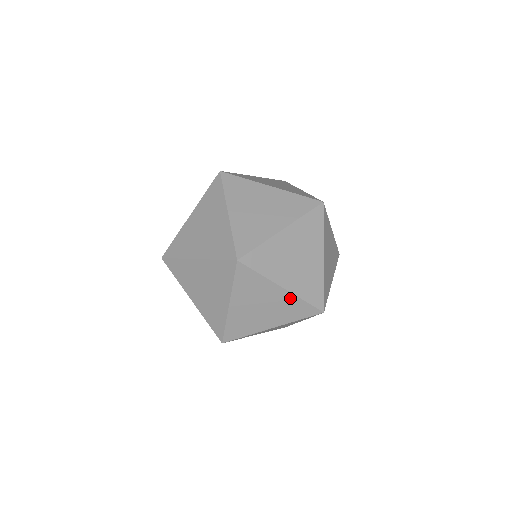
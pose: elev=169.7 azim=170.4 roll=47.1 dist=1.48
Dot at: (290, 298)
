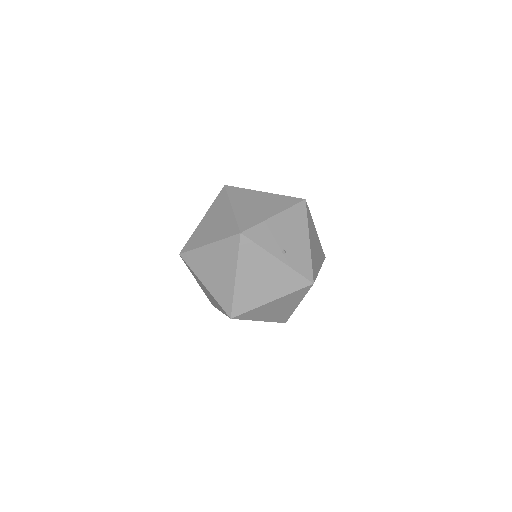
Dot at: (218, 246)
